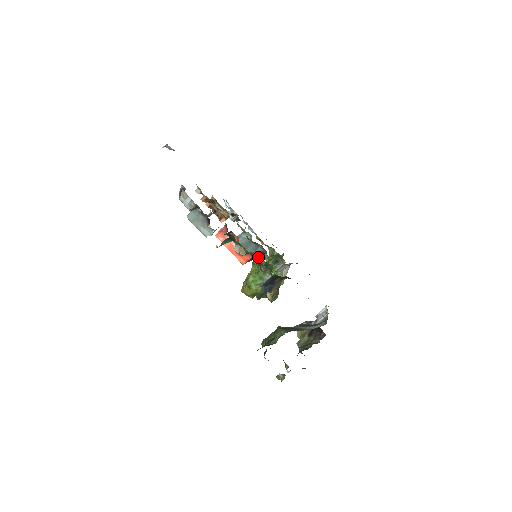
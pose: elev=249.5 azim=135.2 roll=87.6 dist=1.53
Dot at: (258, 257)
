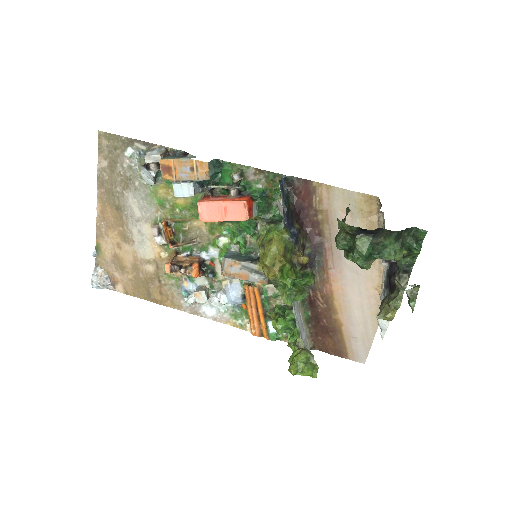
Dot at: (259, 257)
